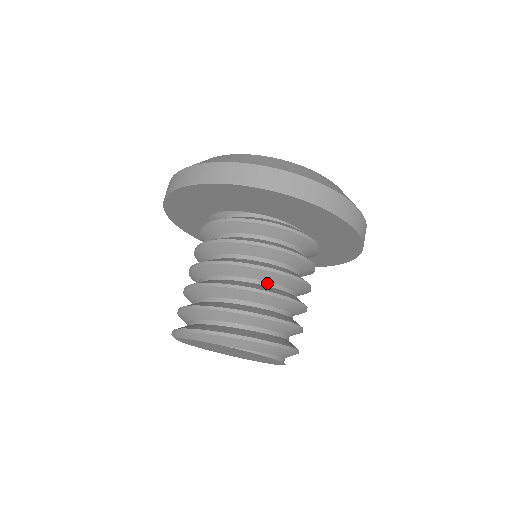
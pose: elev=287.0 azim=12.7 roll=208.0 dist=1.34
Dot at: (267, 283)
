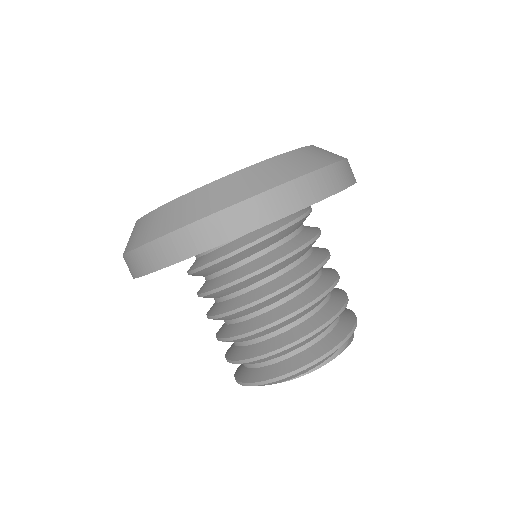
Dot at: (275, 304)
